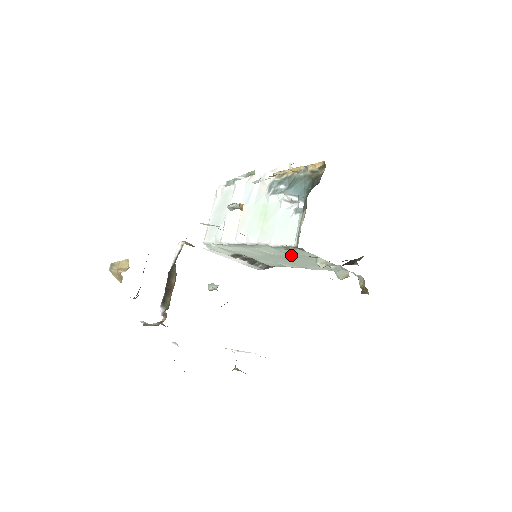
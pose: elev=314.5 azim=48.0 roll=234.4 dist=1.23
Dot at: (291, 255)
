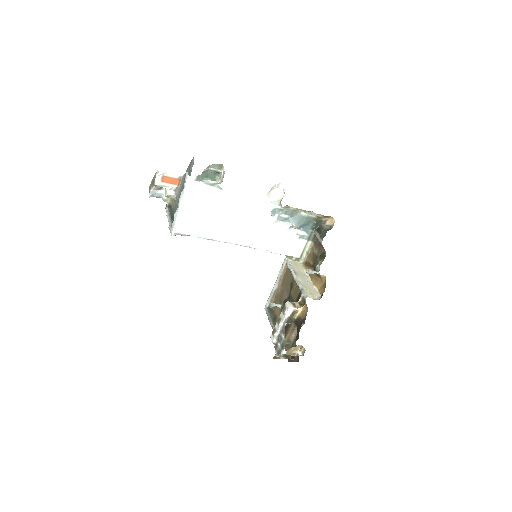
Dot at: occluded
